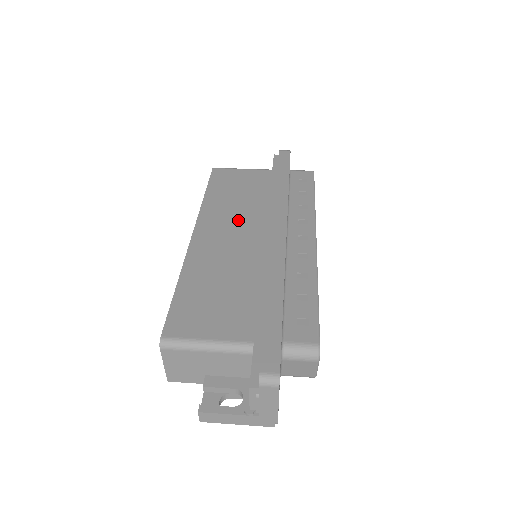
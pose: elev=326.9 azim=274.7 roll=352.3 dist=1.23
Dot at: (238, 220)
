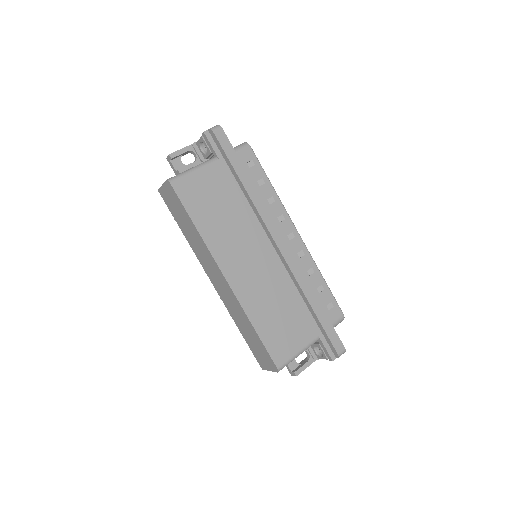
Dot at: (242, 243)
